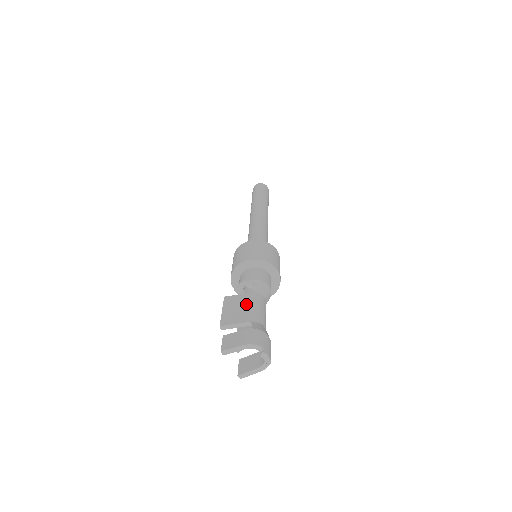
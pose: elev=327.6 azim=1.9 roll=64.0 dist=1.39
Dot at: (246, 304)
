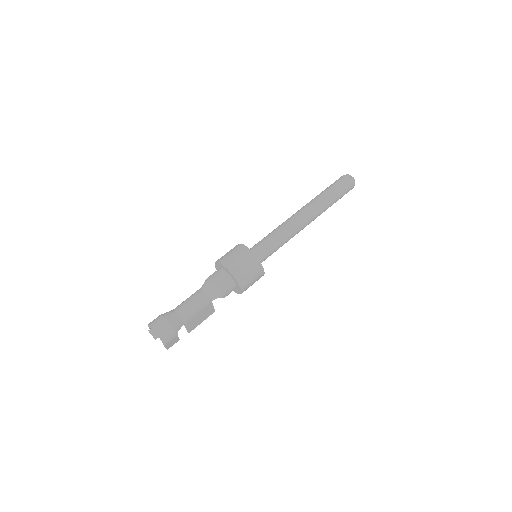
Dot at: occluded
